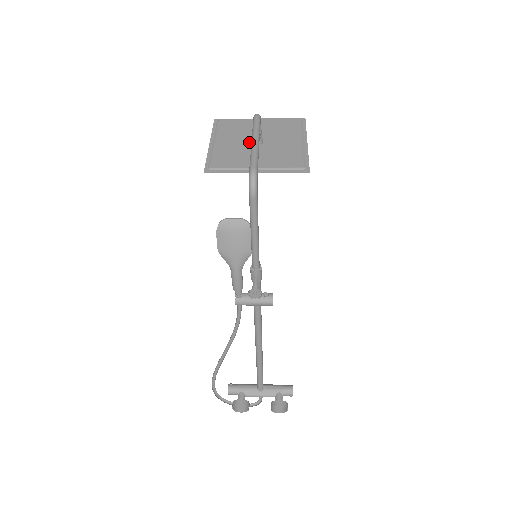
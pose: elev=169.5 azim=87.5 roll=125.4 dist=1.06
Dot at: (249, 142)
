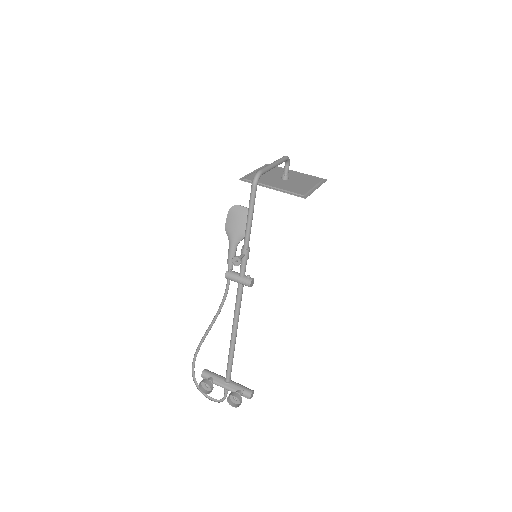
Dot at: (279, 177)
